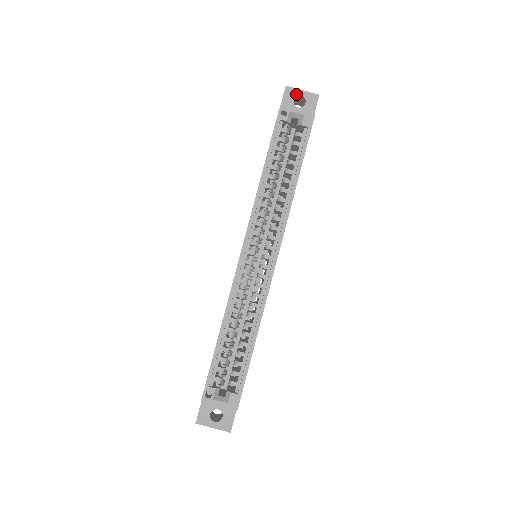
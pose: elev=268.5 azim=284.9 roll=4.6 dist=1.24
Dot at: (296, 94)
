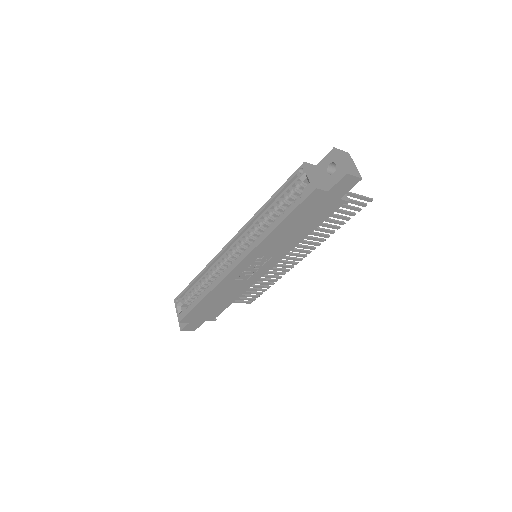
Dot at: (334, 160)
